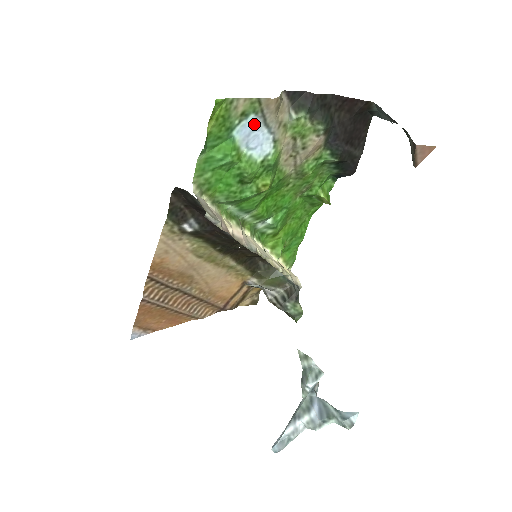
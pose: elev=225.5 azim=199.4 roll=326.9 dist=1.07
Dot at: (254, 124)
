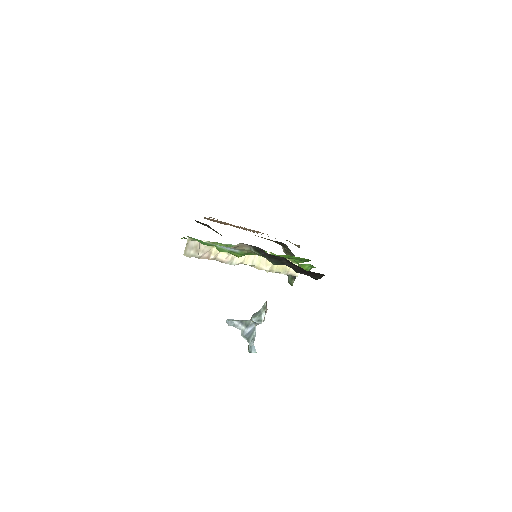
Dot at: occluded
